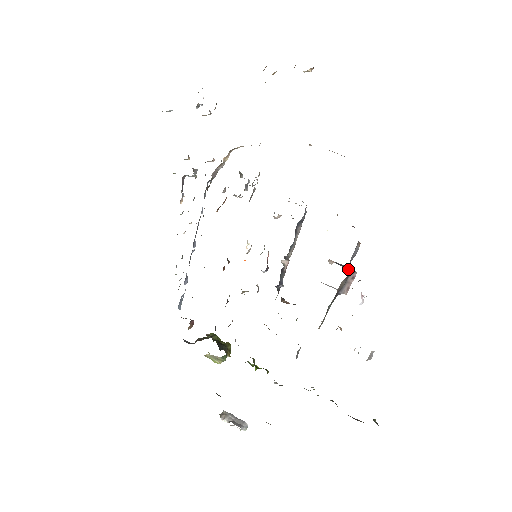
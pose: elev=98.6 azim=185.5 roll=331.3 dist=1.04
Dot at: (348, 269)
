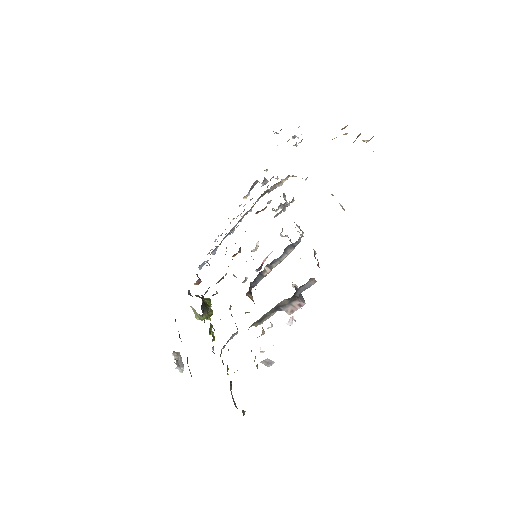
Dot at: (297, 295)
